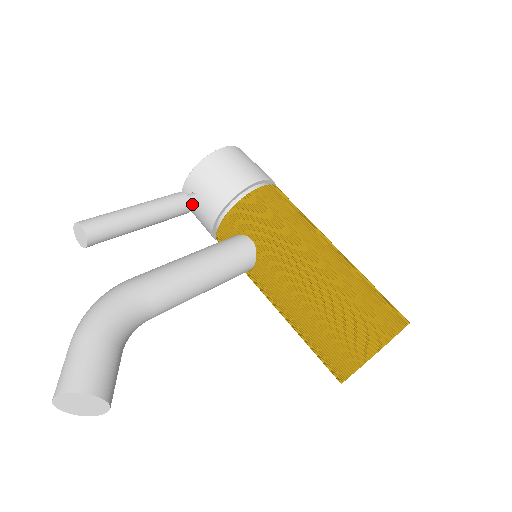
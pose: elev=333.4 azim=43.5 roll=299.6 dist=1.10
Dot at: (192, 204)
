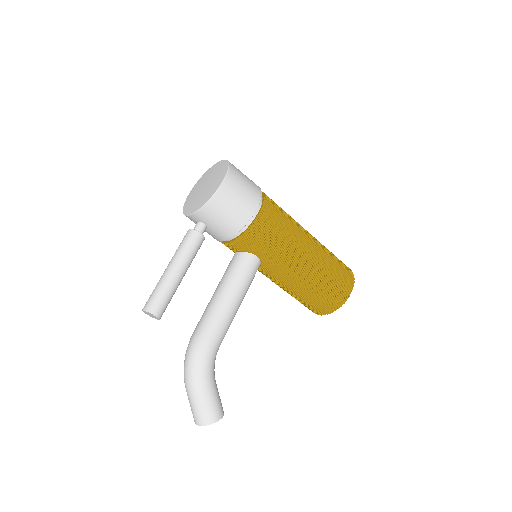
Dot at: occluded
